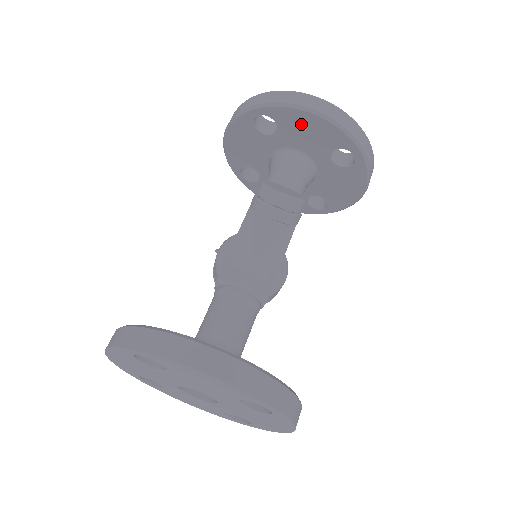
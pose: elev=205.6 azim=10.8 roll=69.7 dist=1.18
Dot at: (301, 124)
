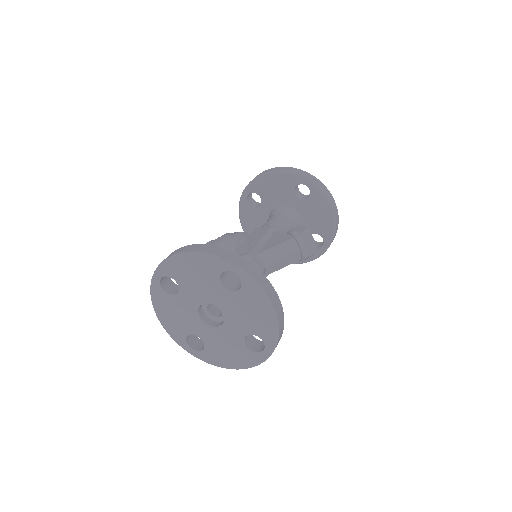
Dot at: (320, 210)
